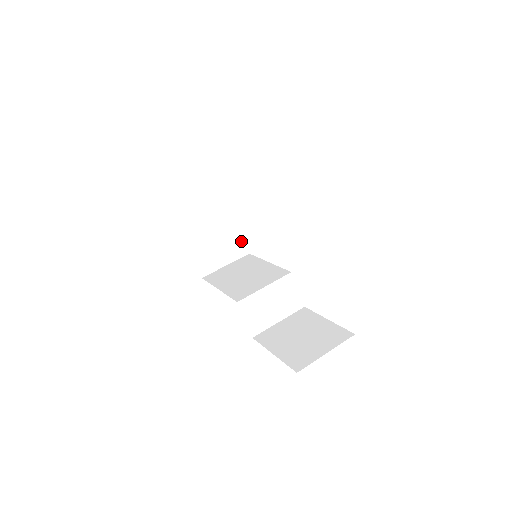
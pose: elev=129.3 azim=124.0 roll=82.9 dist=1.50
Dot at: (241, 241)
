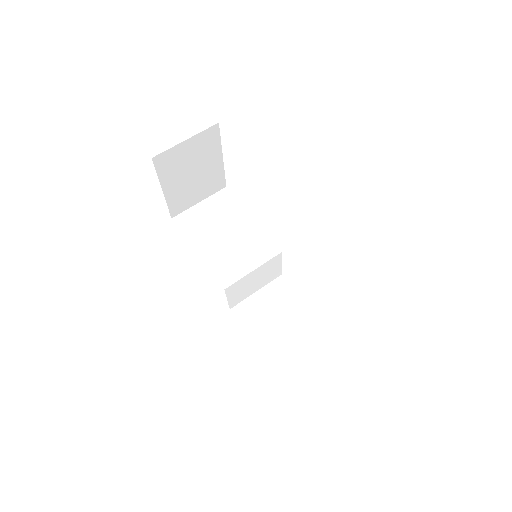
Dot at: (221, 177)
